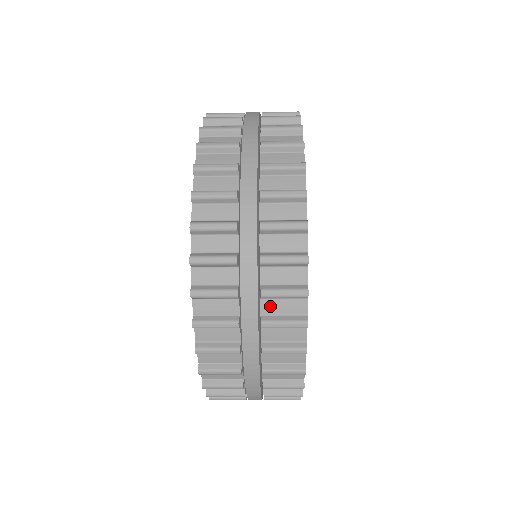
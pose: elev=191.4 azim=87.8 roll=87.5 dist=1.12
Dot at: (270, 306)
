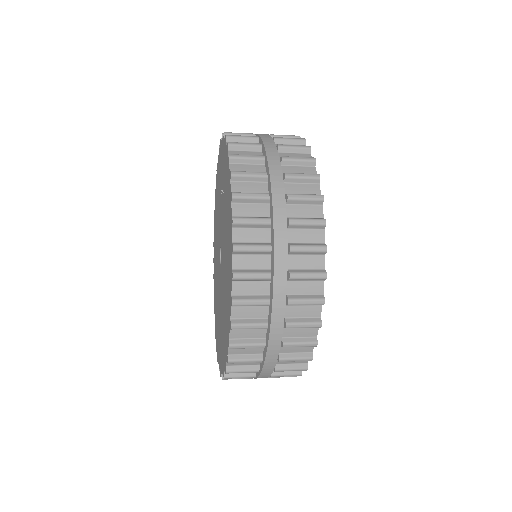
Dot at: (287, 349)
